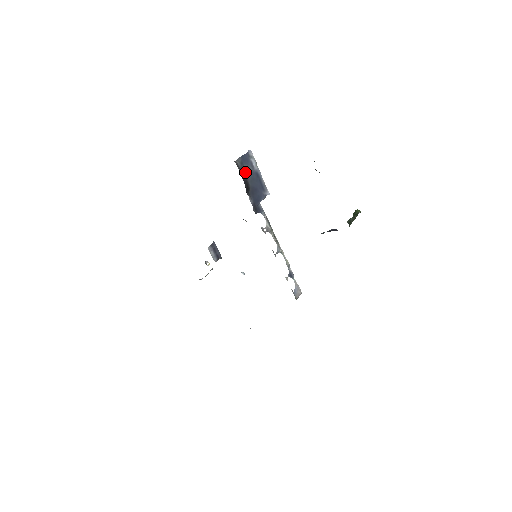
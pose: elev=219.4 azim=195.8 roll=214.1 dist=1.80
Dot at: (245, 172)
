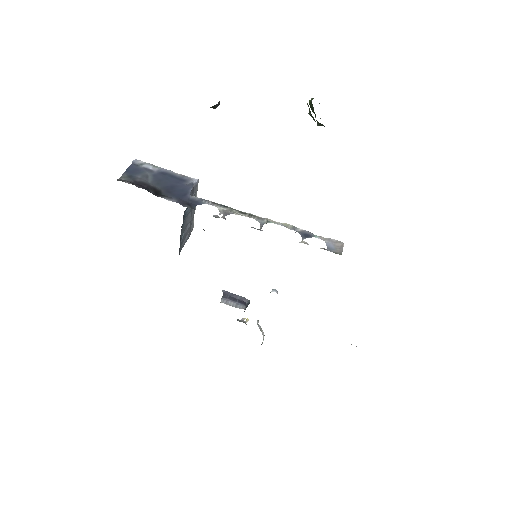
Dot at: (141, 181)
